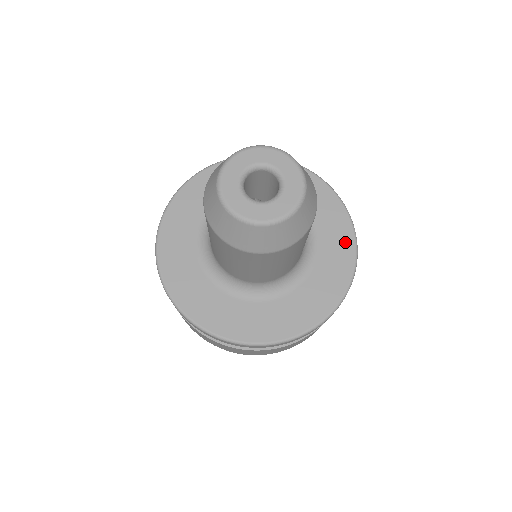
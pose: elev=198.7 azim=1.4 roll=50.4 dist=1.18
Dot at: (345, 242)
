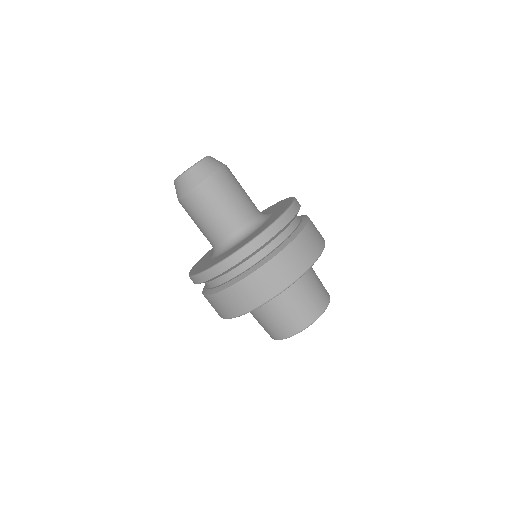
Dot at: (276, 217)
